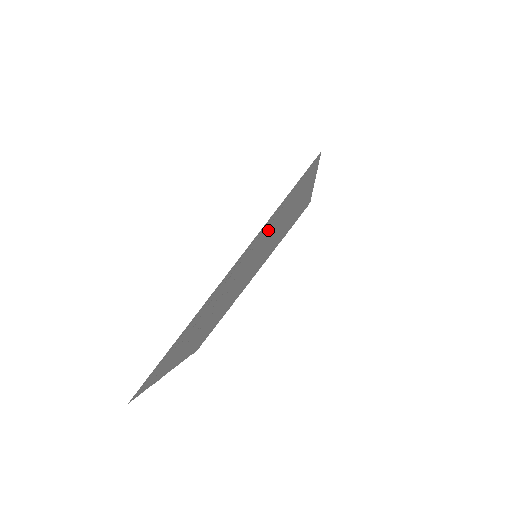
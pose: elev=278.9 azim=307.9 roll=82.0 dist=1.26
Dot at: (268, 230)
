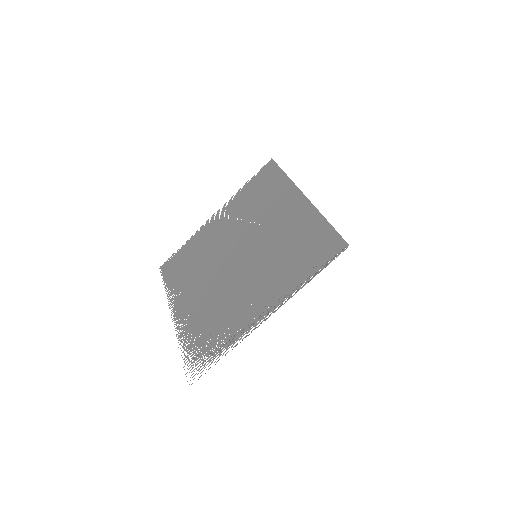
Dot at: (286, 267)
